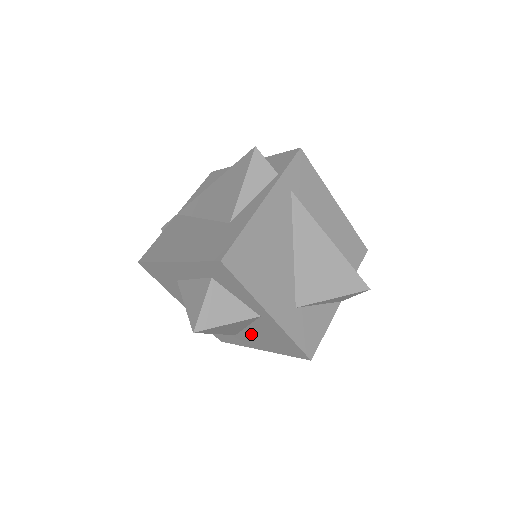
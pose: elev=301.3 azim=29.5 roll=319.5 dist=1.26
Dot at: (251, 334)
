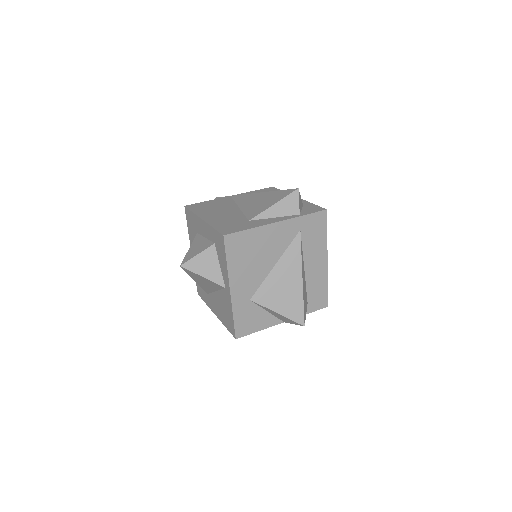
Dot at: (215, 299)
